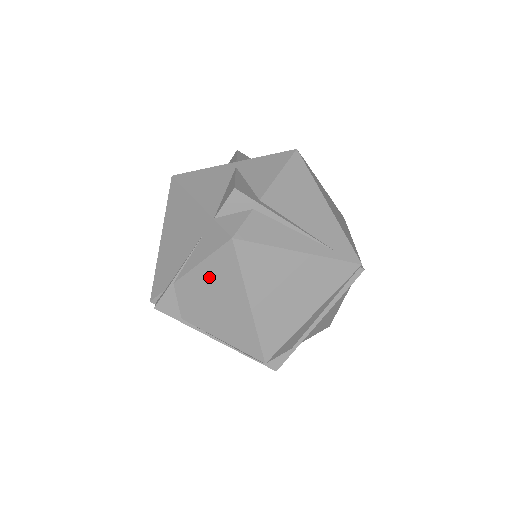
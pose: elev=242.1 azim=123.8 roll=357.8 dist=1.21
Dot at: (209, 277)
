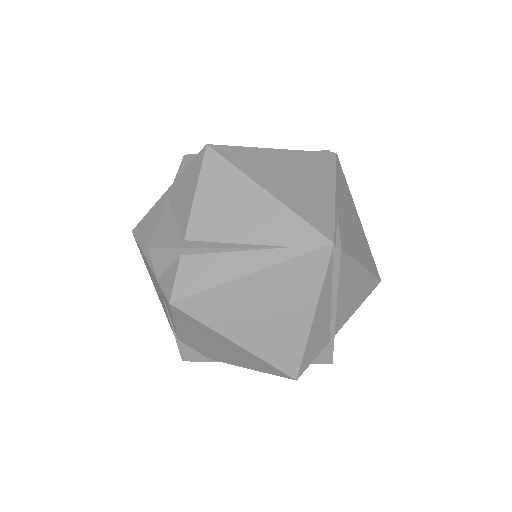
Dot at: (191, 331)
